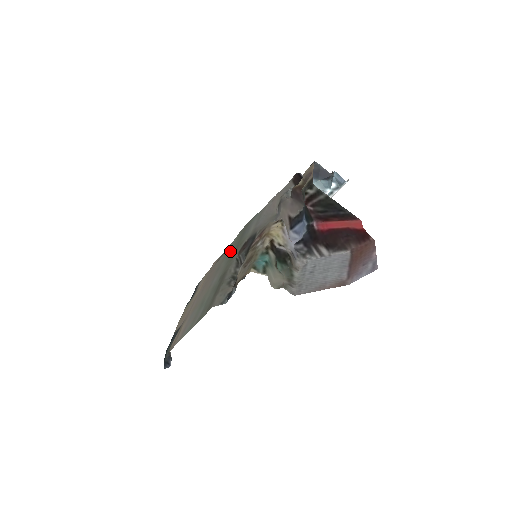
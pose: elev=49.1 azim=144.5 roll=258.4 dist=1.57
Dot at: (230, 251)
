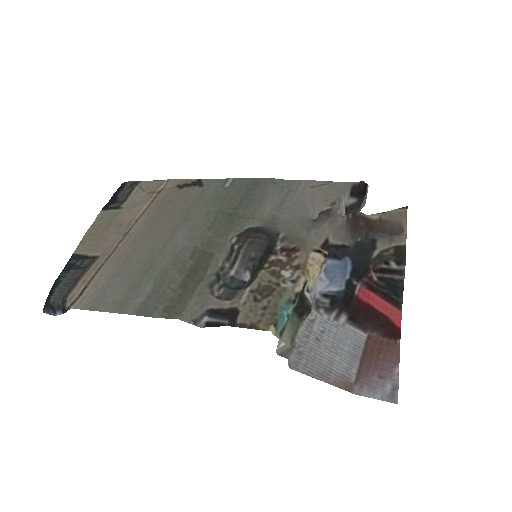
Dot at: (215, 204)
